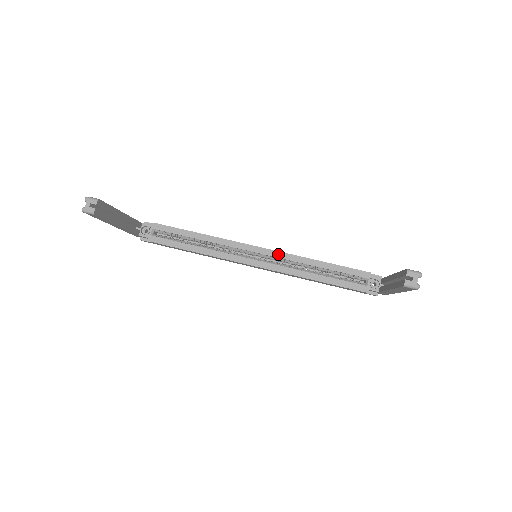
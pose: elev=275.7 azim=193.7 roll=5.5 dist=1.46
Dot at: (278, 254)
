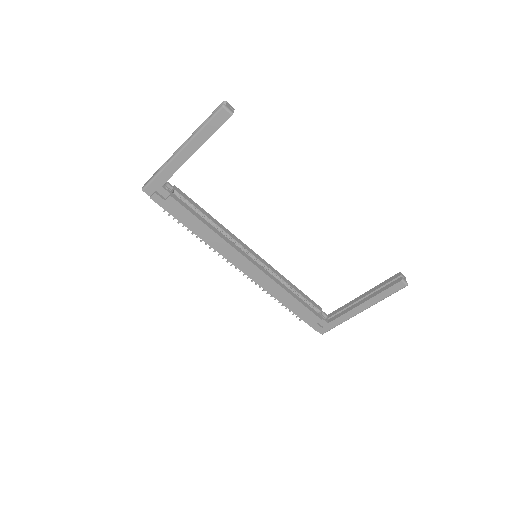
Dot at: (268, 264)
